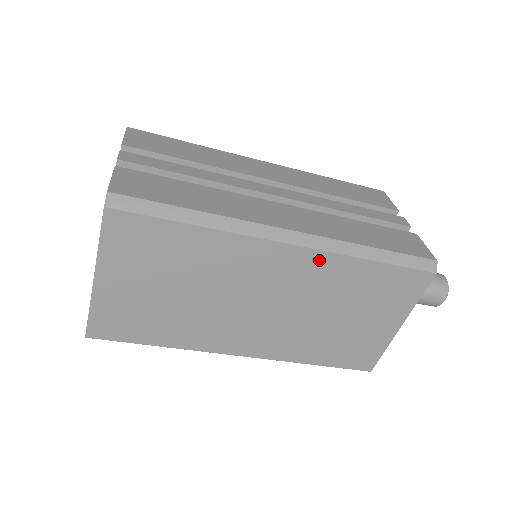
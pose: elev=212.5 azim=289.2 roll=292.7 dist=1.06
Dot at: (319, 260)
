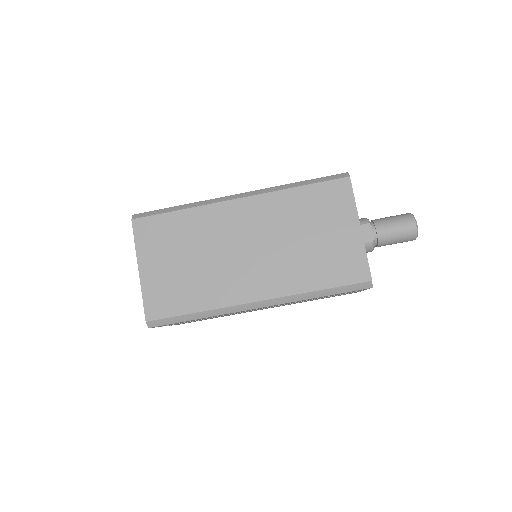
Dot at: (264, 201)
